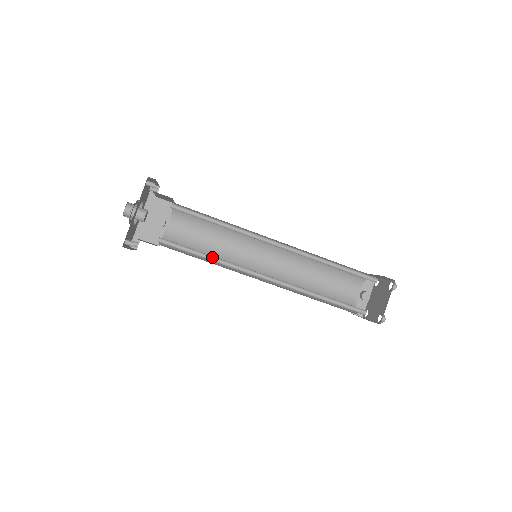
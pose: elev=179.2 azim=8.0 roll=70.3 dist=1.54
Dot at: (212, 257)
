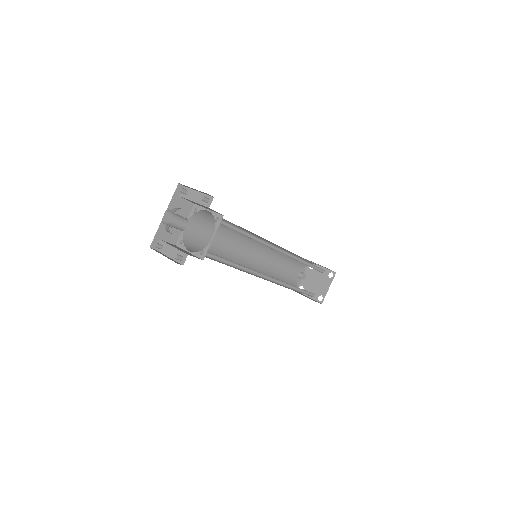
Dot at: (236, 264)
